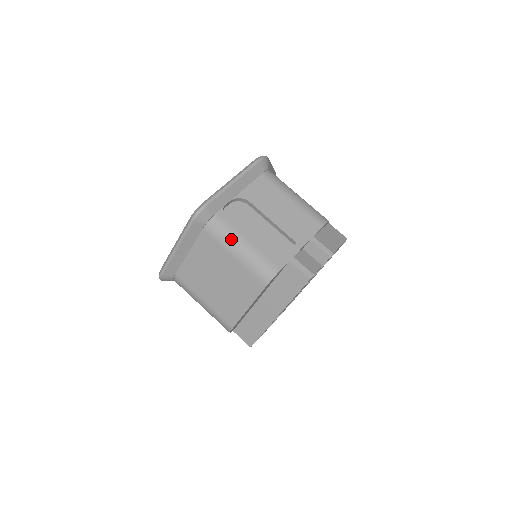
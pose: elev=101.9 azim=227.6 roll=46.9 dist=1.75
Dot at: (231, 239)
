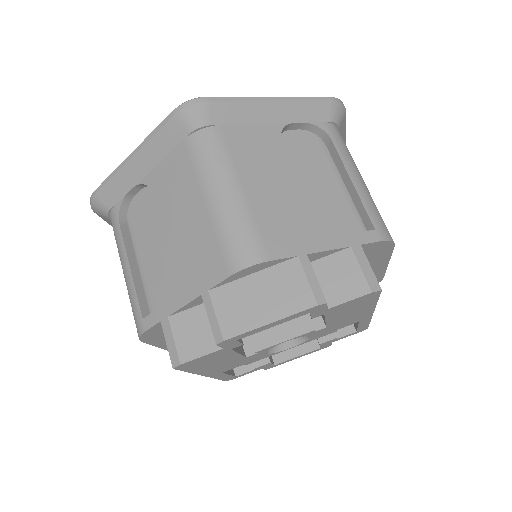
Dot at: (119, 253)
